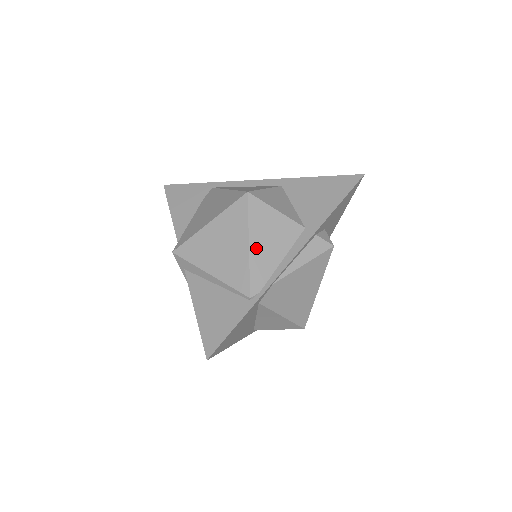
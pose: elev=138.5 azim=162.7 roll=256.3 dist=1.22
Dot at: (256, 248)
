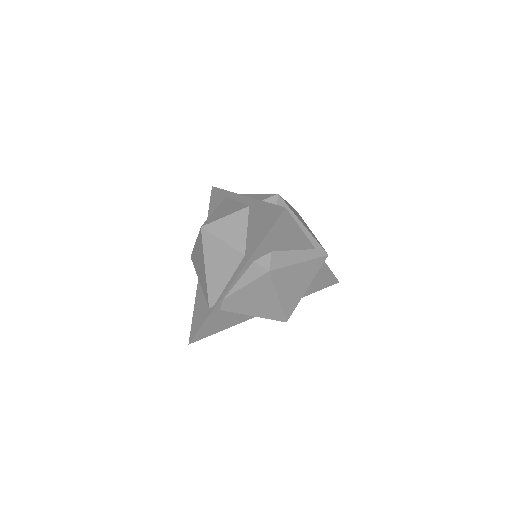
Dot at: (210, 271)
